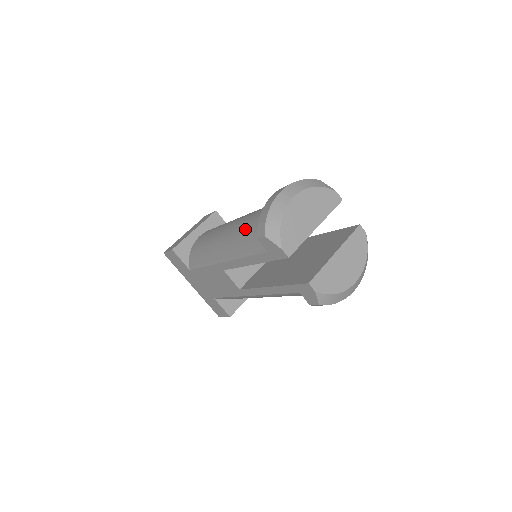
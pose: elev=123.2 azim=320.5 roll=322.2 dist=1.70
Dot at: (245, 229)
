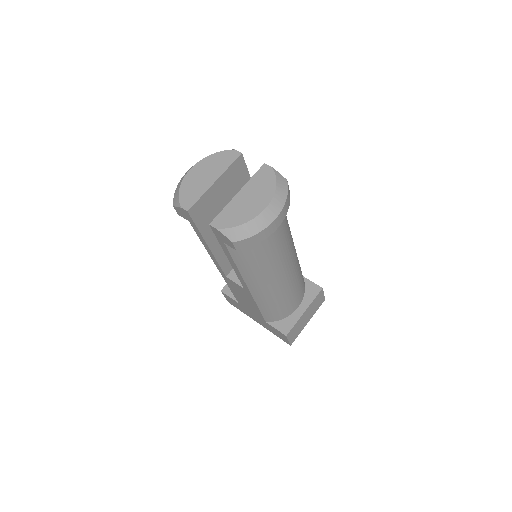
Dot at: occluded
